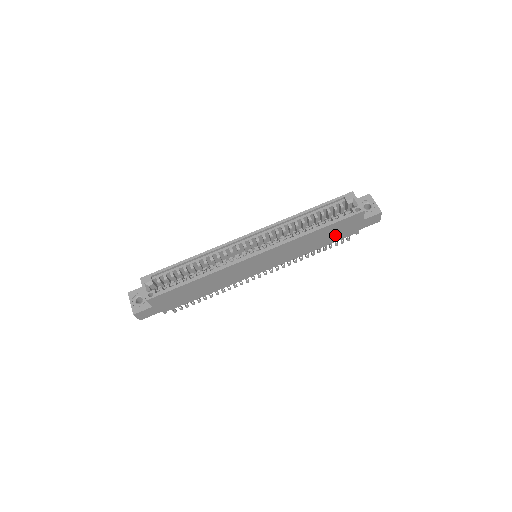
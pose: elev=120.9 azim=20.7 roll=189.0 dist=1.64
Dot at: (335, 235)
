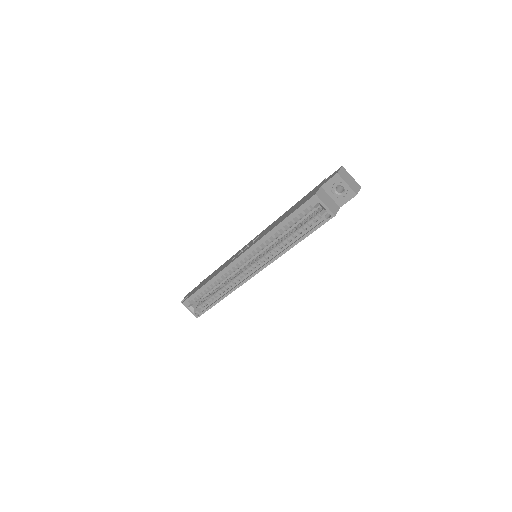
Dot at: occluded
